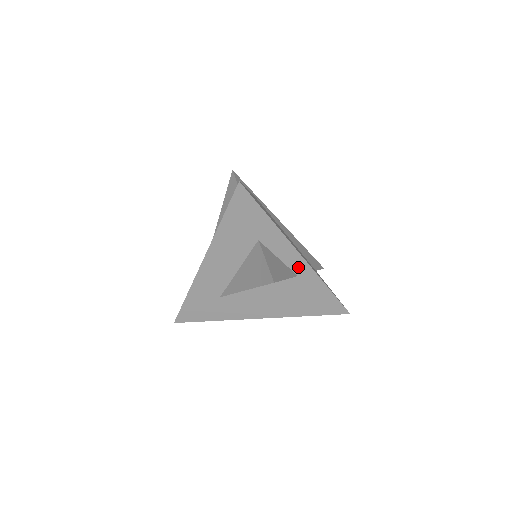
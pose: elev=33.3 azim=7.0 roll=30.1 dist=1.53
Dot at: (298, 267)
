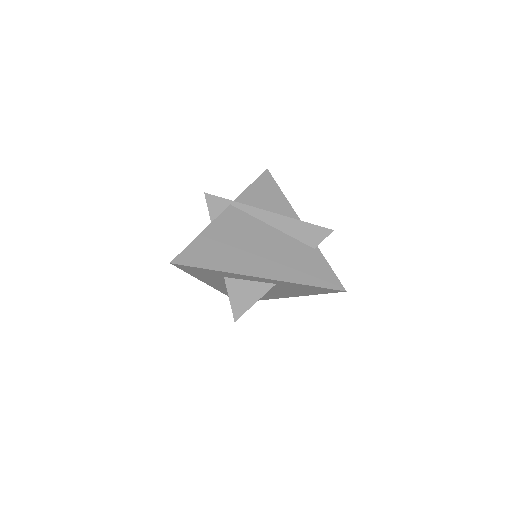
Dot at: (269, 281)
